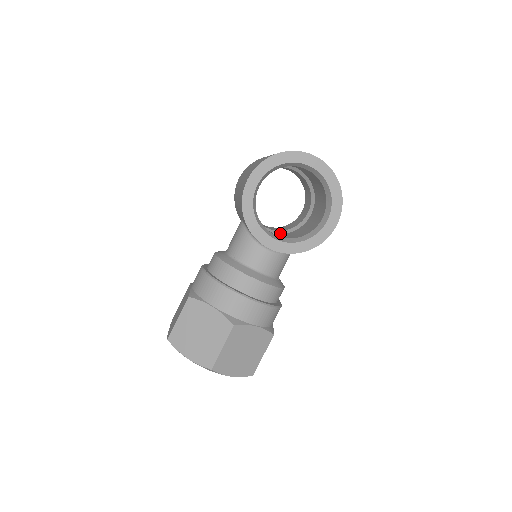
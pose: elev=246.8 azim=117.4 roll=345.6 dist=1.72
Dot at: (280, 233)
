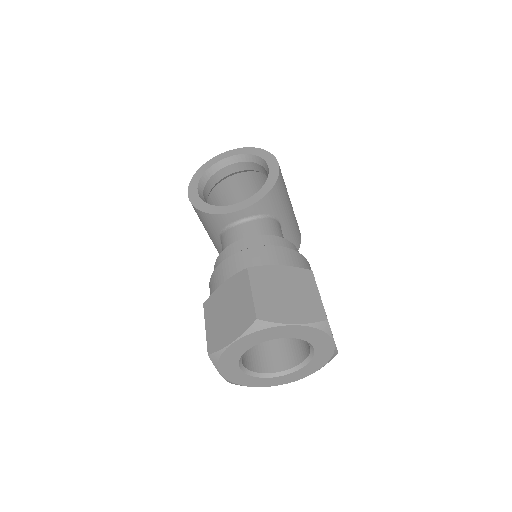
Dot at: occluded
